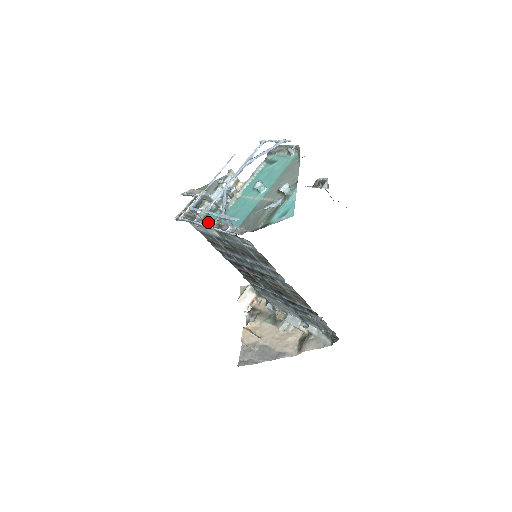
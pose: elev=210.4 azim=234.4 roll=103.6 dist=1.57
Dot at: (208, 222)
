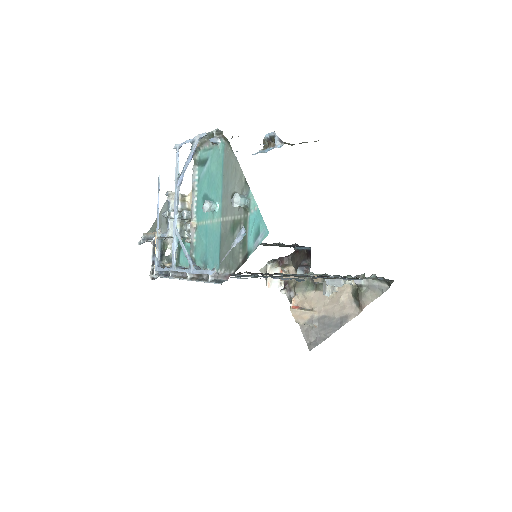
Dot at: (184, 273)
